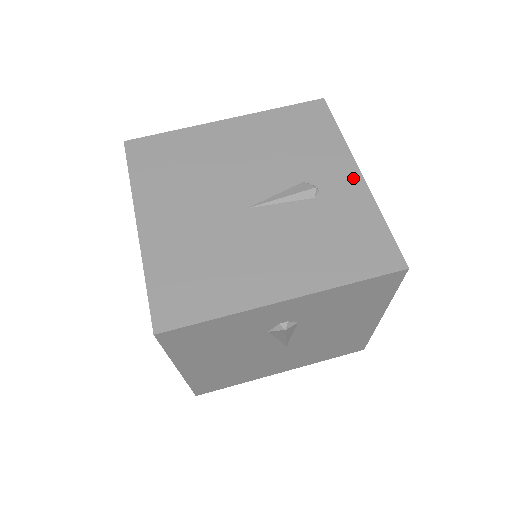
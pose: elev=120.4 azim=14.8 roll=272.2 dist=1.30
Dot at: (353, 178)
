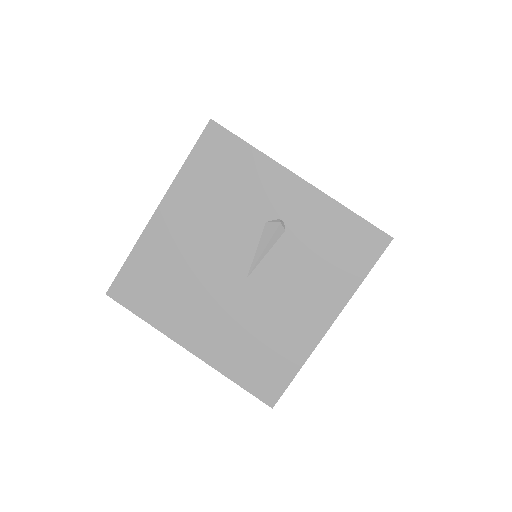
Dot at: (299, 188)
